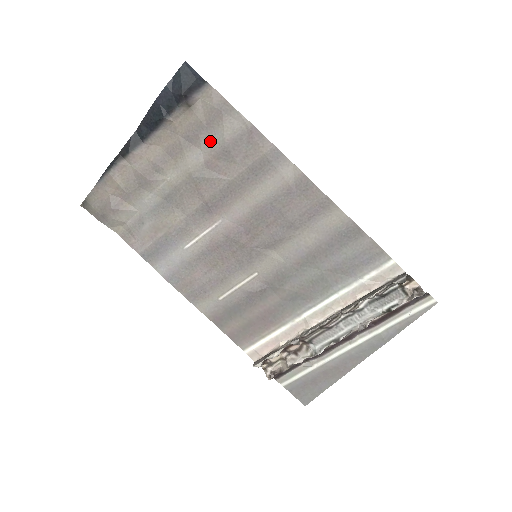
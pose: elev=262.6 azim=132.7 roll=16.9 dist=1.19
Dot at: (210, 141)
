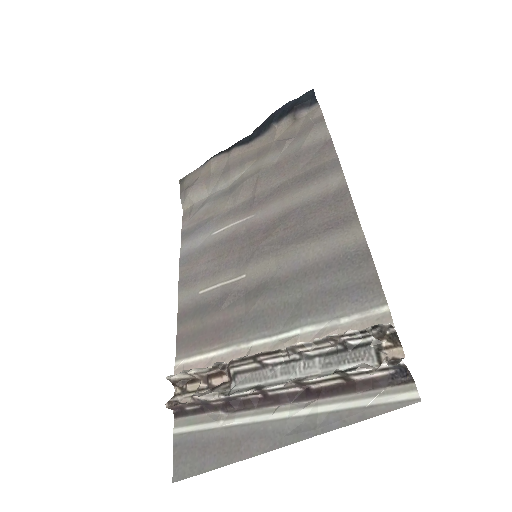
Dot at: (291, 147)
